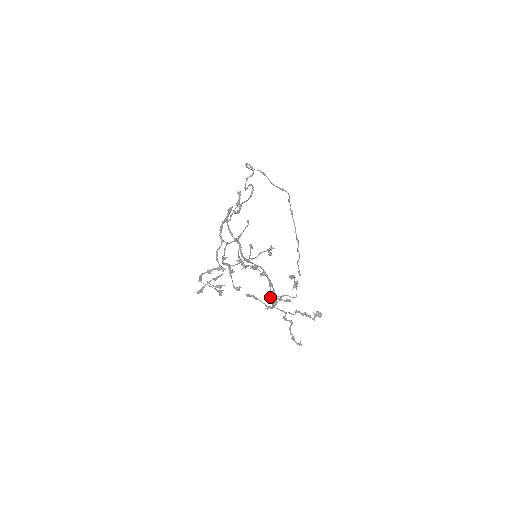
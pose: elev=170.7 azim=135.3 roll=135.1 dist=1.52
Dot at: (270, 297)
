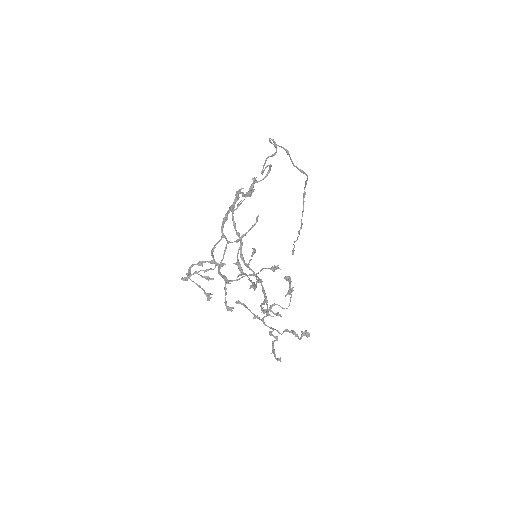
Dot at: (261, 307)
